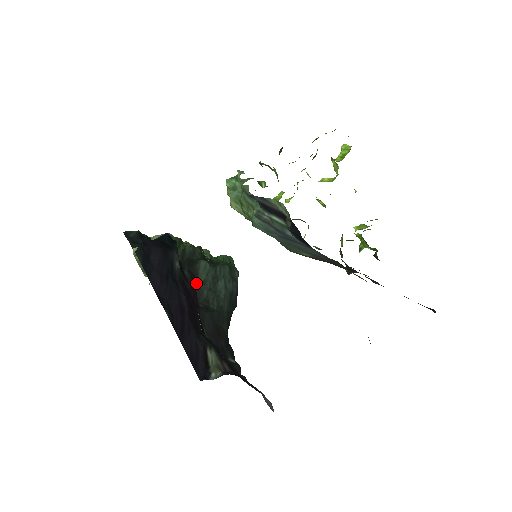
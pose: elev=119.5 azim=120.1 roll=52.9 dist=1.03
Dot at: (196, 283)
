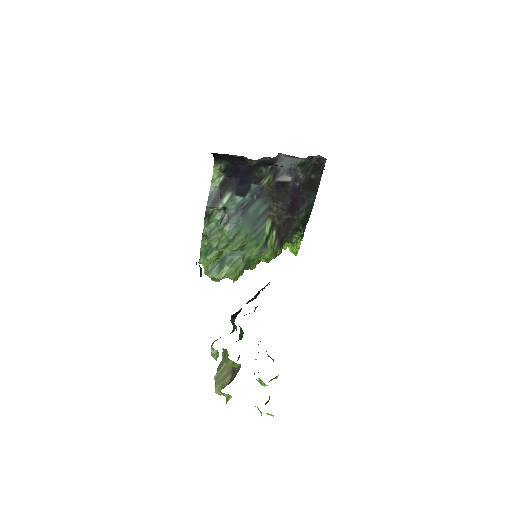
Dot at: occluded
